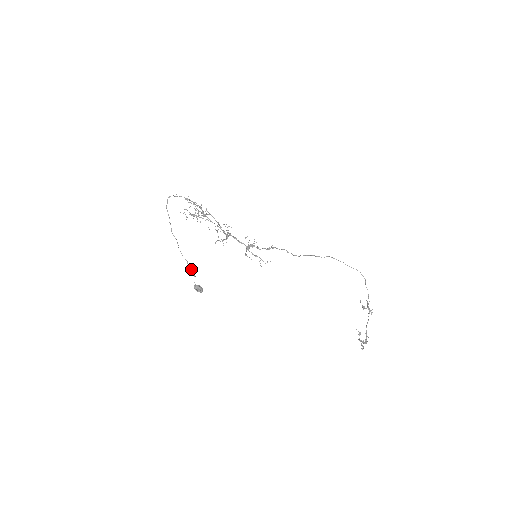
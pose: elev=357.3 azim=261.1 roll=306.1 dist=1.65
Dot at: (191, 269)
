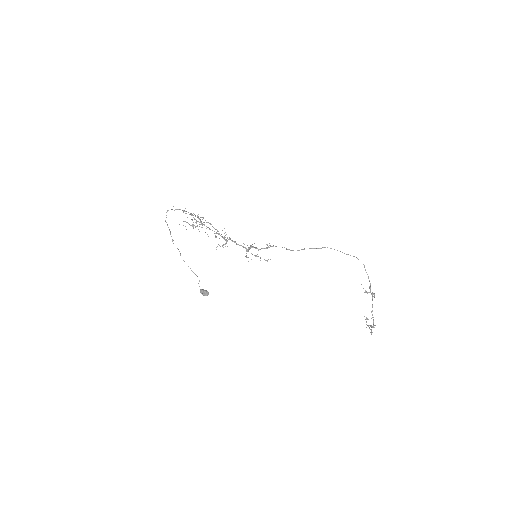
Dot at: occluded
